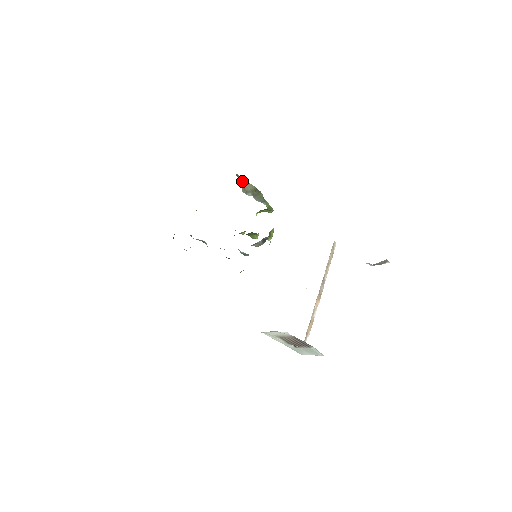
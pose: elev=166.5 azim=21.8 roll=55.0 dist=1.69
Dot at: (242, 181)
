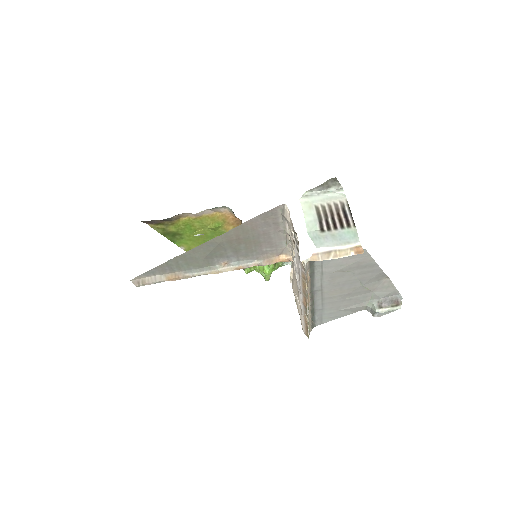
Dot at: occluded
